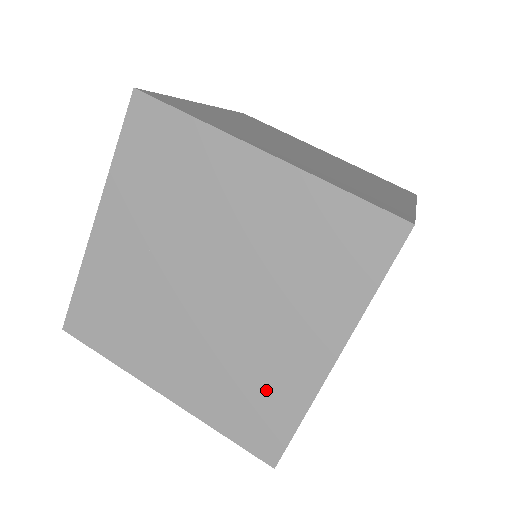
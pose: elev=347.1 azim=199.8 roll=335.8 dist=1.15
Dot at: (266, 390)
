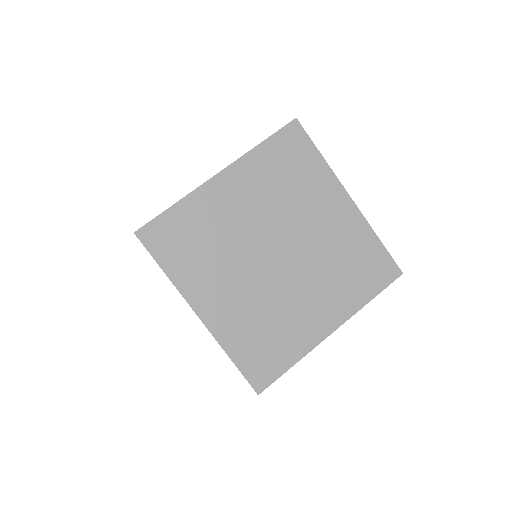
Dot at: (281, 337)
